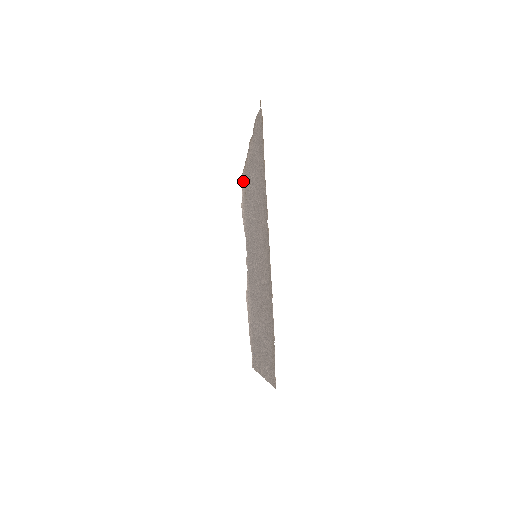
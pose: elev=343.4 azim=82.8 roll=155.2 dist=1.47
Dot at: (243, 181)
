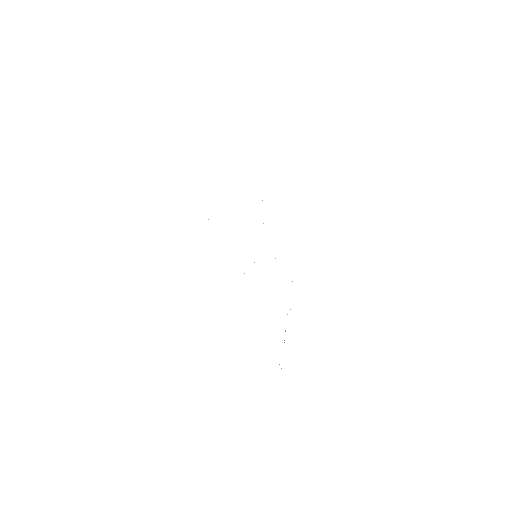
Dot at: occluded
